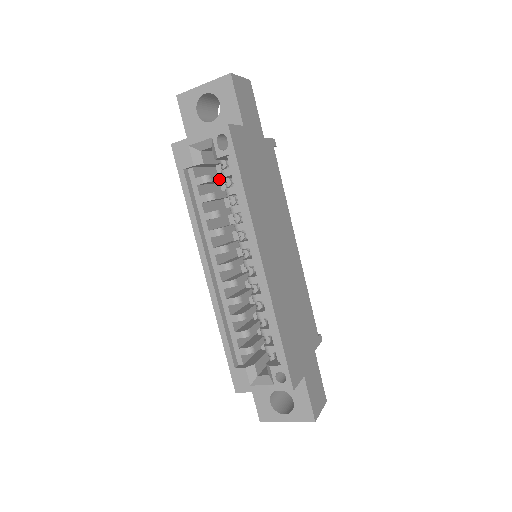
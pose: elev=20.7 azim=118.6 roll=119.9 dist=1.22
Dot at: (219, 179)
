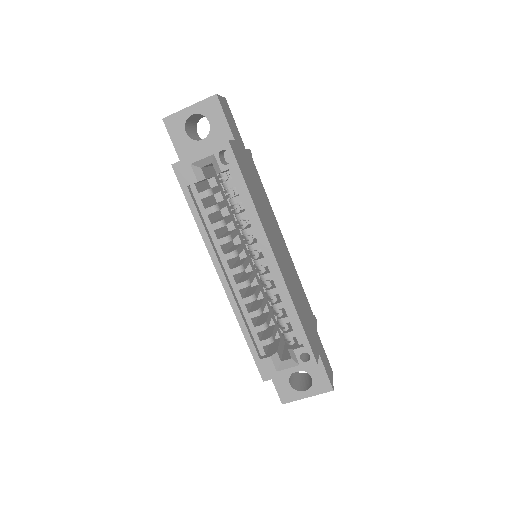
Dot at: (216, 191)
